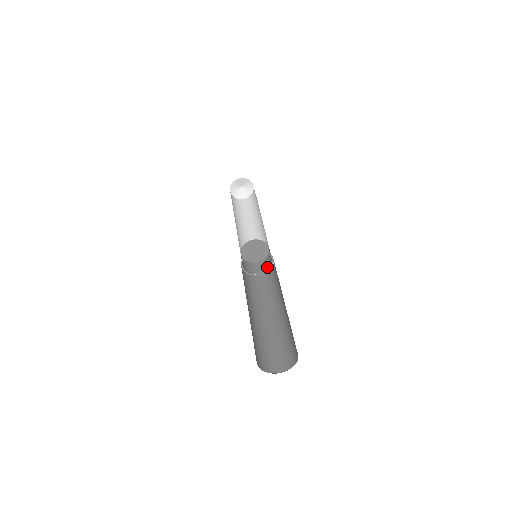
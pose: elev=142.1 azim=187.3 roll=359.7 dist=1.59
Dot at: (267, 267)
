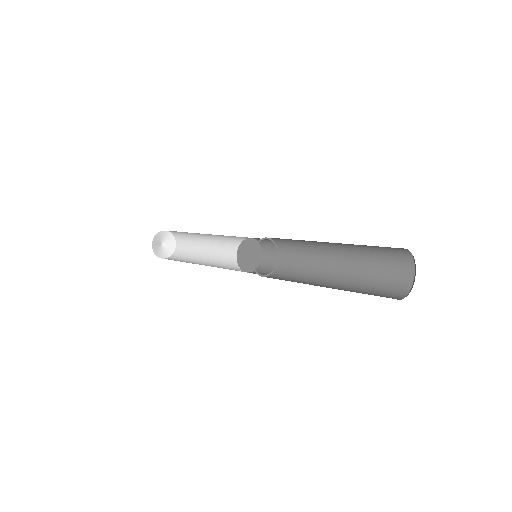
Dot at: (273, 262)
